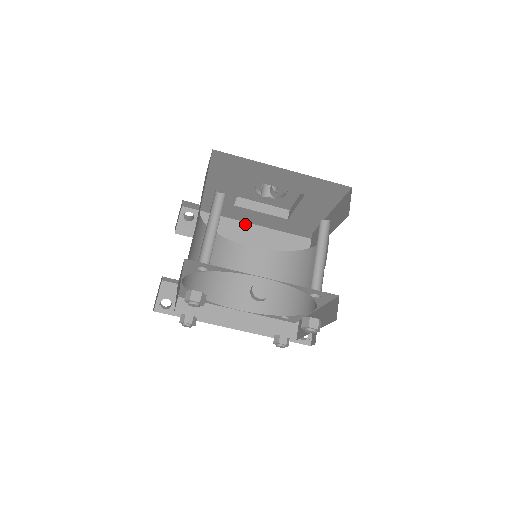
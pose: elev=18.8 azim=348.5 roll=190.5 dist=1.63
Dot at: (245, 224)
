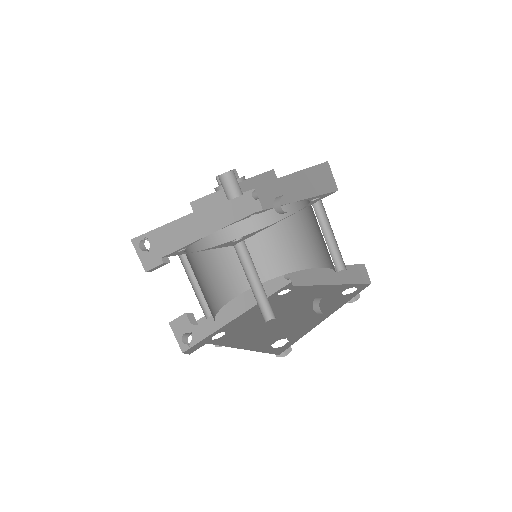
Dot at: (194, 215)
